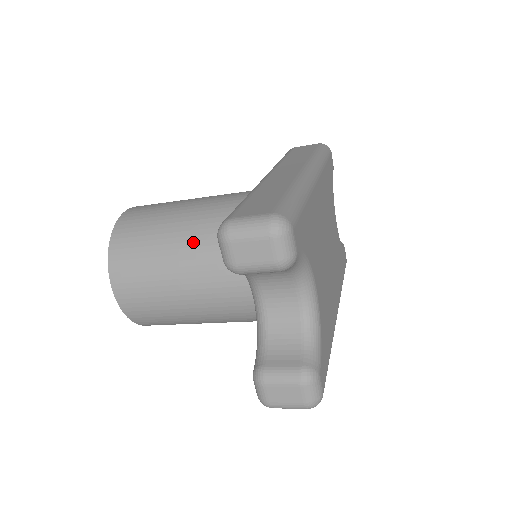
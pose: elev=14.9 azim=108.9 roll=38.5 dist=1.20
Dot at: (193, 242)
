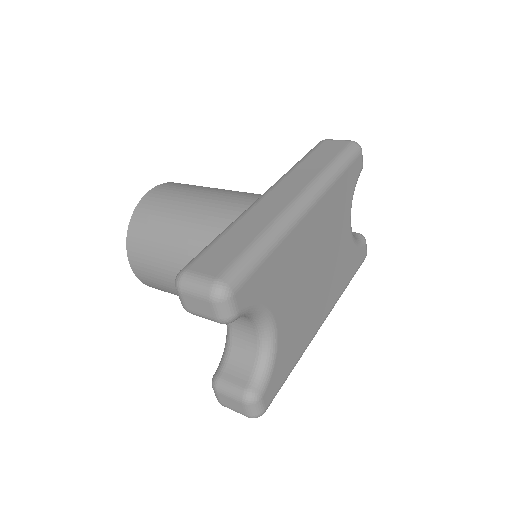
Dot at: (190, 245)
